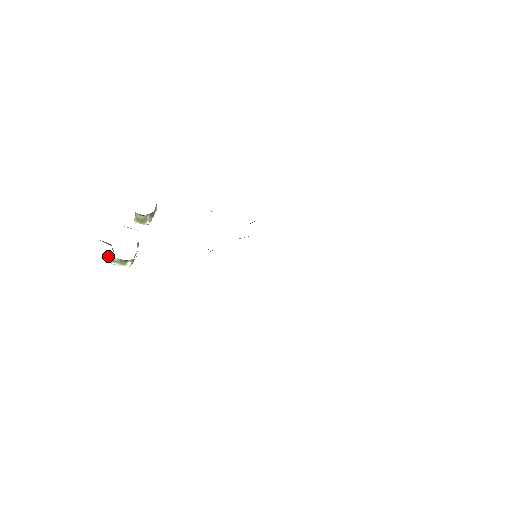
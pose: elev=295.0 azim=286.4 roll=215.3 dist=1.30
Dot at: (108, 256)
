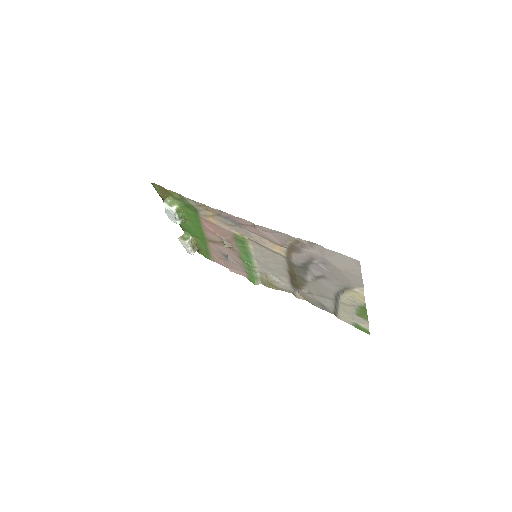
Dot at: (166, 196)
